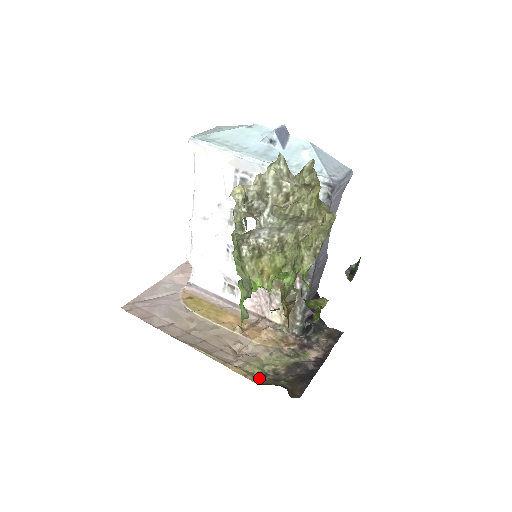
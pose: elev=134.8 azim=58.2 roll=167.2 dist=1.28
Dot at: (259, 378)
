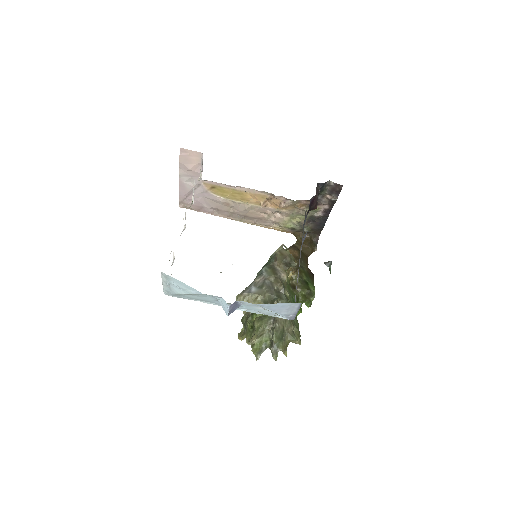
Dot at: (291, 231)
